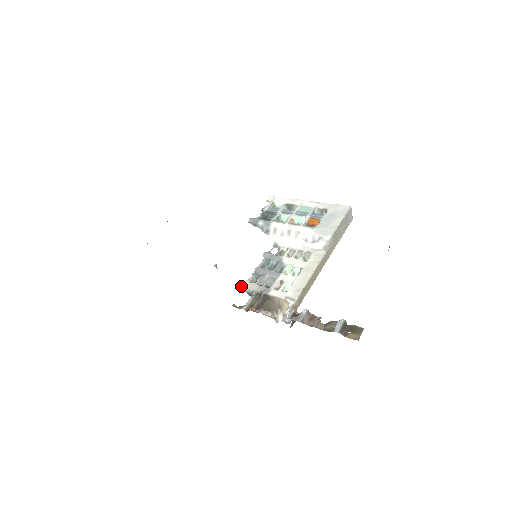
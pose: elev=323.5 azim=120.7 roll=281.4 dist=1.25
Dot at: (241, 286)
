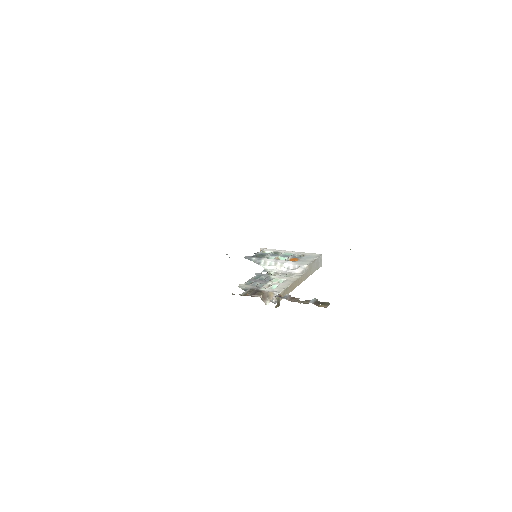
Dot at: (238, 286)
